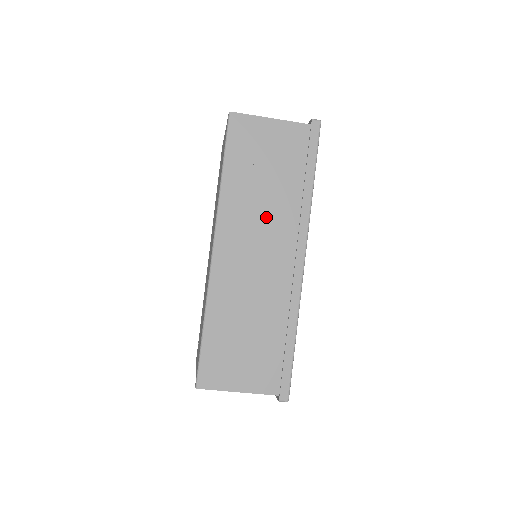
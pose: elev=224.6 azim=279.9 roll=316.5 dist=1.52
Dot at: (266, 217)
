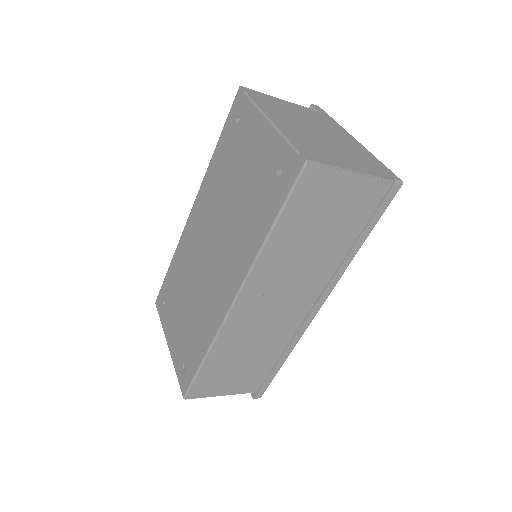
Dot at: (299, 273)
